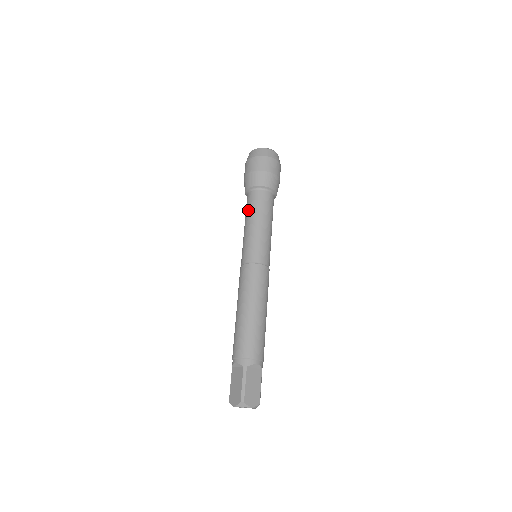
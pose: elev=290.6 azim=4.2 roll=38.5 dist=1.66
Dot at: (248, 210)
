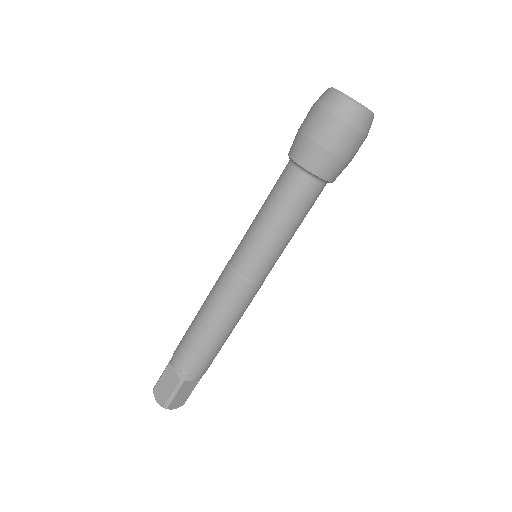
Dot at: (277, 196)
